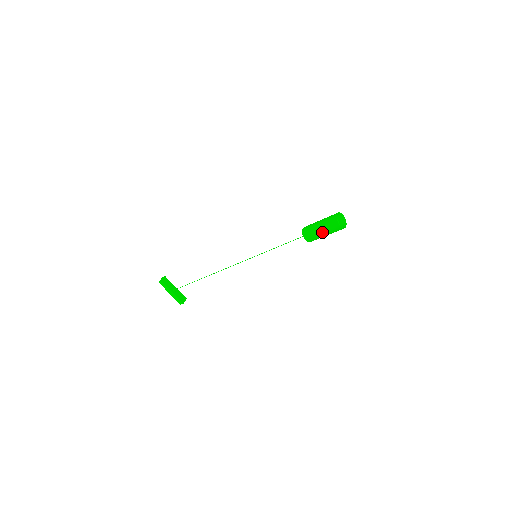
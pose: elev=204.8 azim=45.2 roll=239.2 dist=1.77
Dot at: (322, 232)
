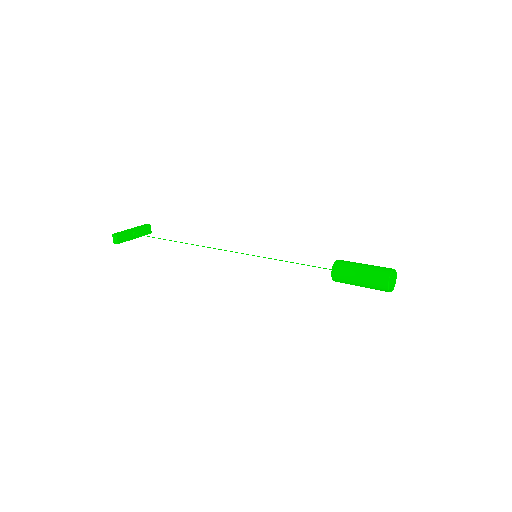
Dot at: occluded
